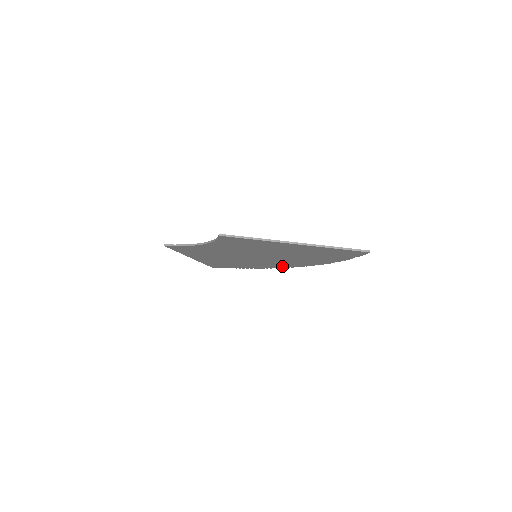
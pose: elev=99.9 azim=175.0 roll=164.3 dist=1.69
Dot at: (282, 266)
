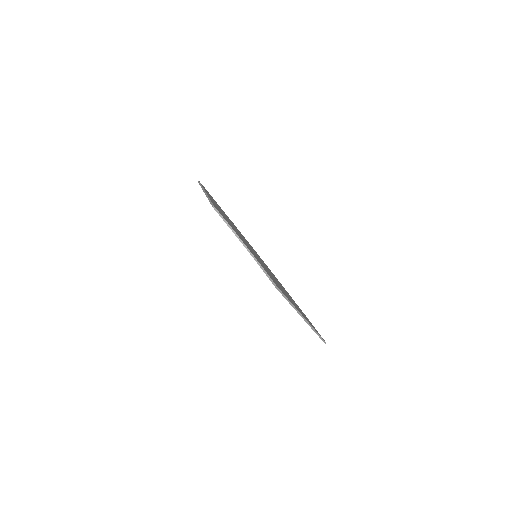
Dot at: occluded
